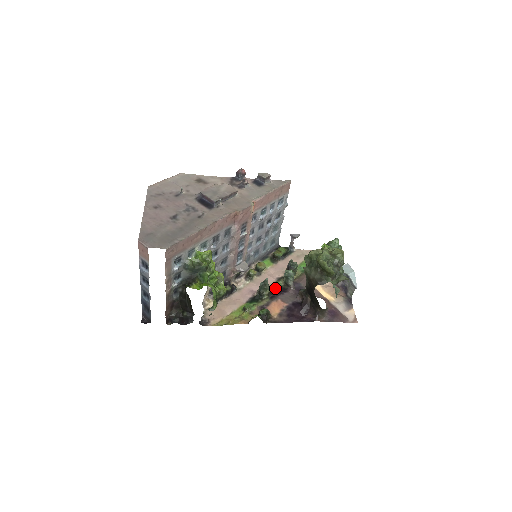
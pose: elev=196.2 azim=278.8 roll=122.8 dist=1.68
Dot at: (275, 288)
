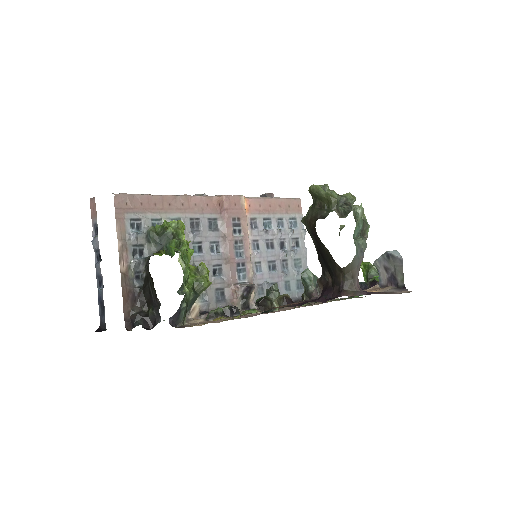
Dot at: (295, 307)
